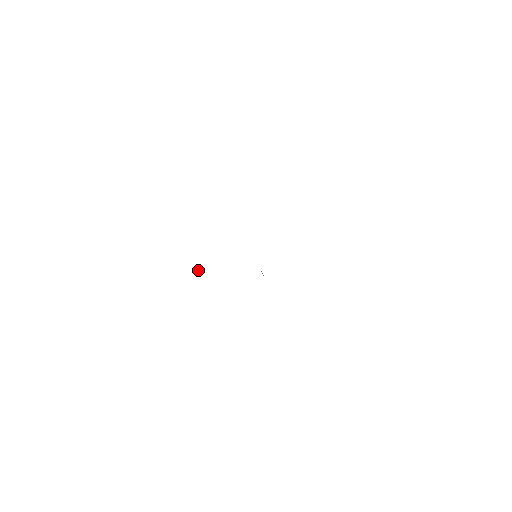
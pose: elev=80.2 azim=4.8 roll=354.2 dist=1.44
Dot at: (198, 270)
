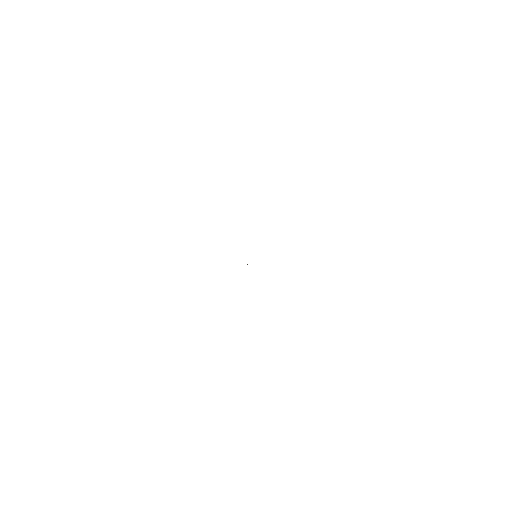
Dot at: occluded
